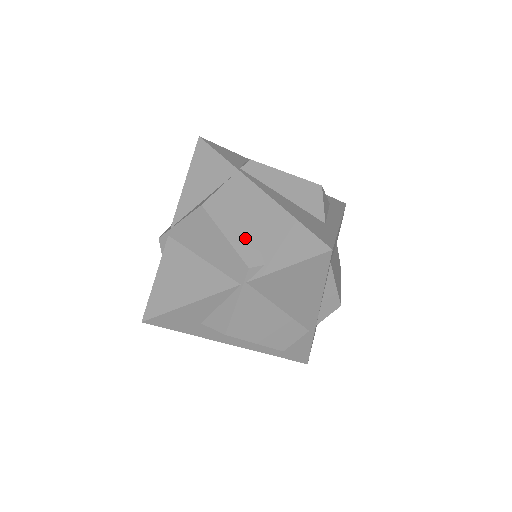
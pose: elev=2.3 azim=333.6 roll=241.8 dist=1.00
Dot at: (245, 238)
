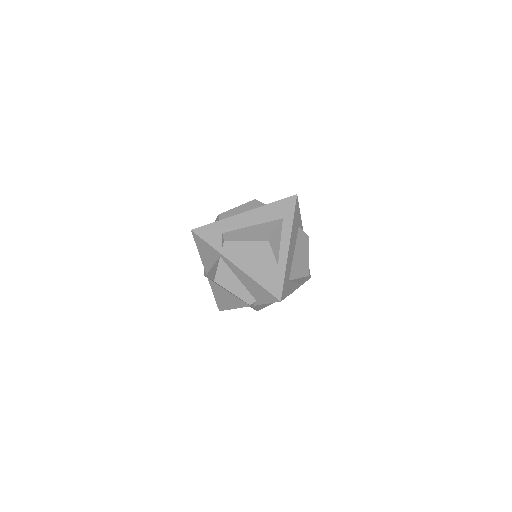
Dot at: (242, 291)
